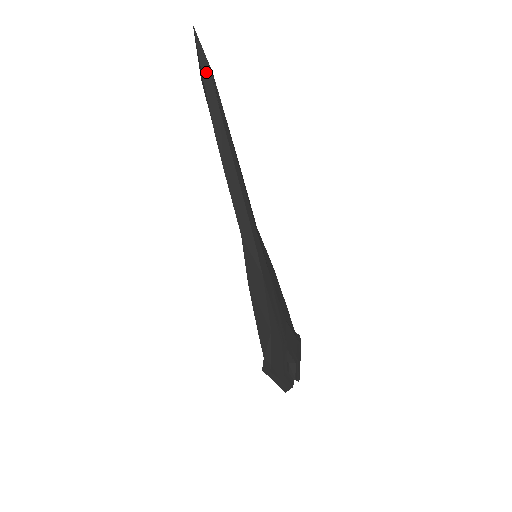
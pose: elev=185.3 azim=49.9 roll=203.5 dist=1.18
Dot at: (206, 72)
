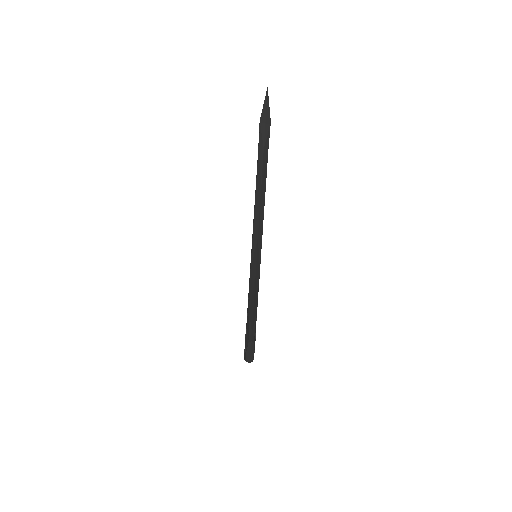
Dot at: (268, 121)
